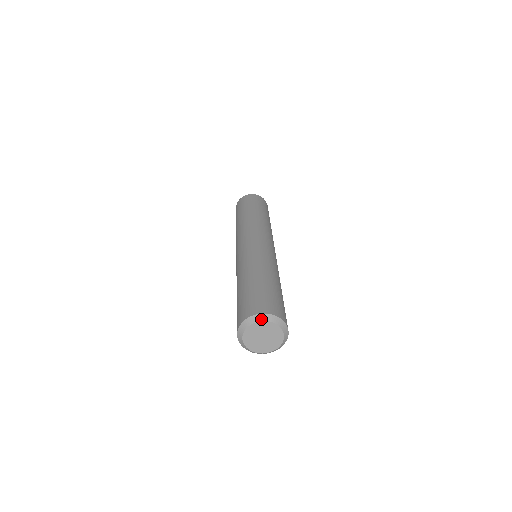
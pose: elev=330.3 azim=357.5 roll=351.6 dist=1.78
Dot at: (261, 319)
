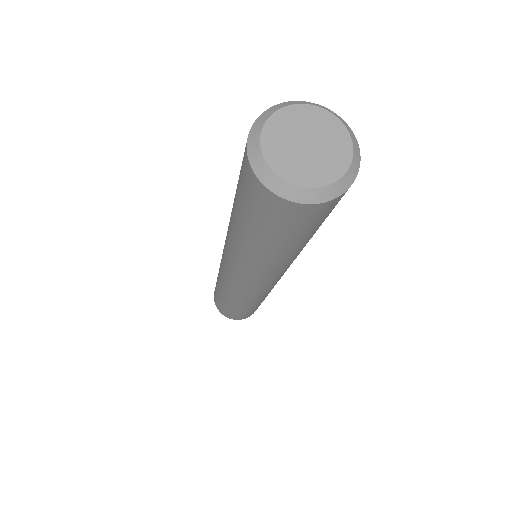
Dot at: (330, 111)
